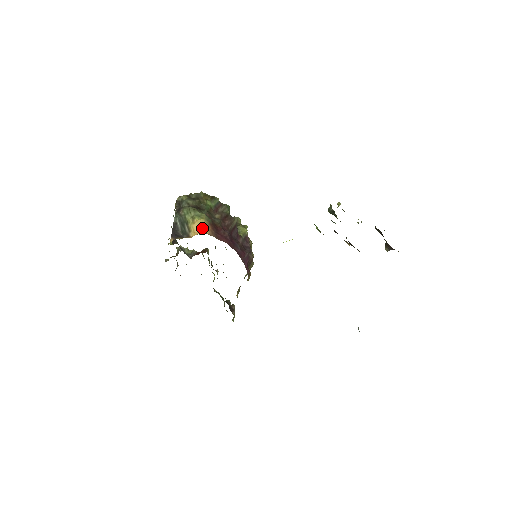
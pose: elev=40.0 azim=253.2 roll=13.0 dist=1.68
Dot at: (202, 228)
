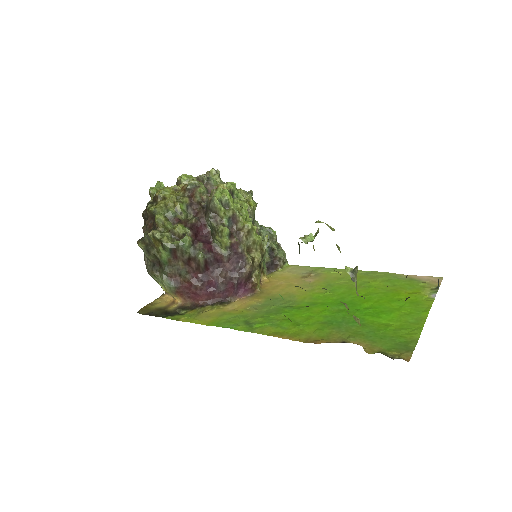
Dot at: (173, 296)
